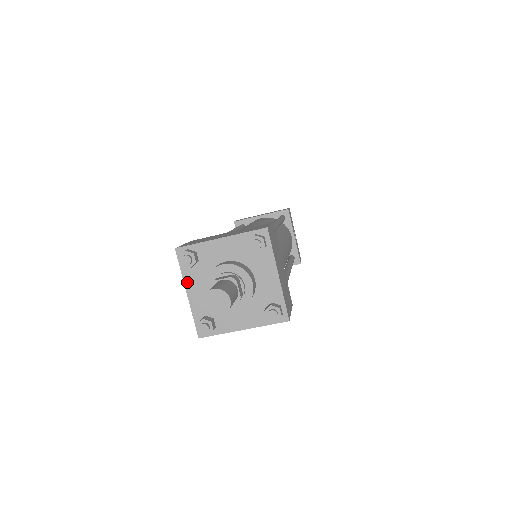
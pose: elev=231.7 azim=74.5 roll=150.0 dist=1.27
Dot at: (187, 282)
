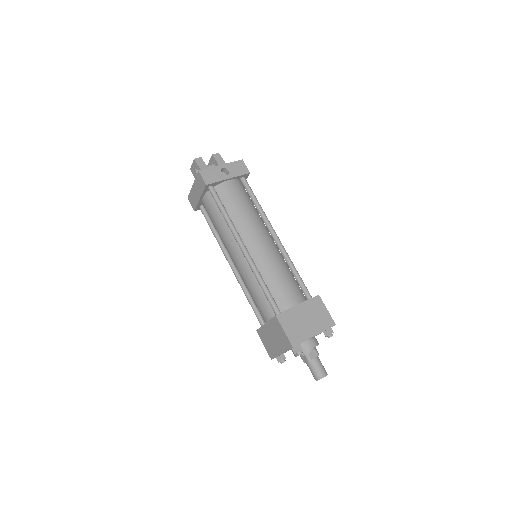
Dot at: occluded
